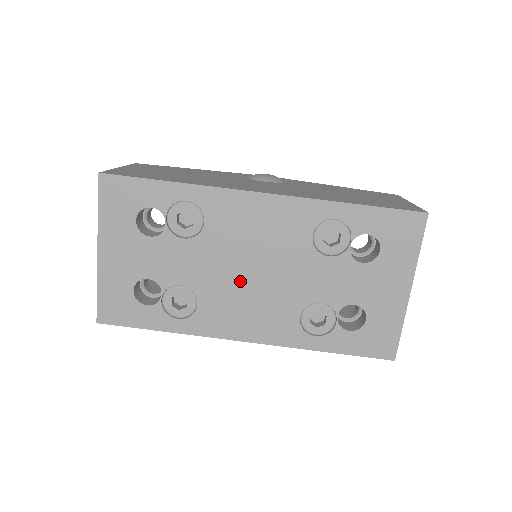
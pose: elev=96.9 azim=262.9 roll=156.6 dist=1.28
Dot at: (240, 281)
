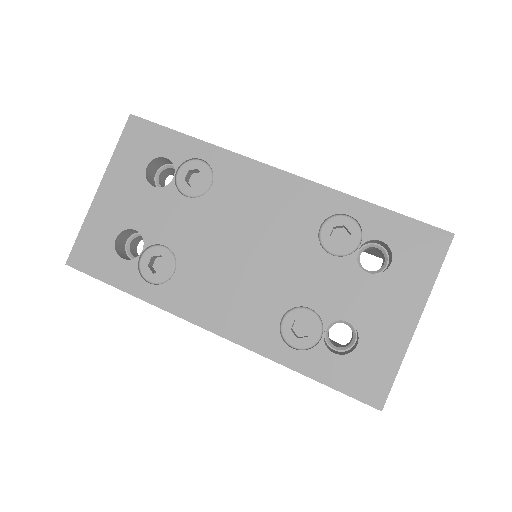
Dot at: (228, 258)
